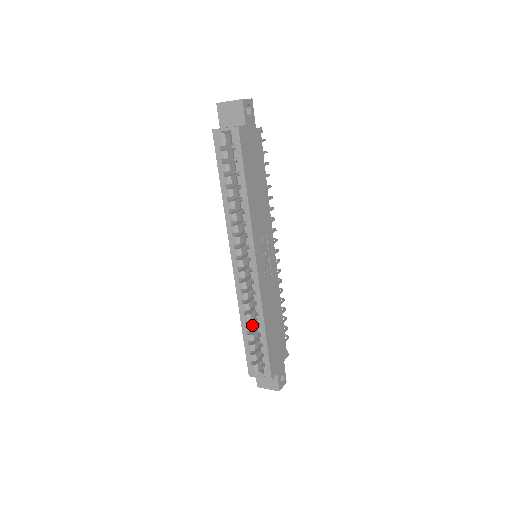
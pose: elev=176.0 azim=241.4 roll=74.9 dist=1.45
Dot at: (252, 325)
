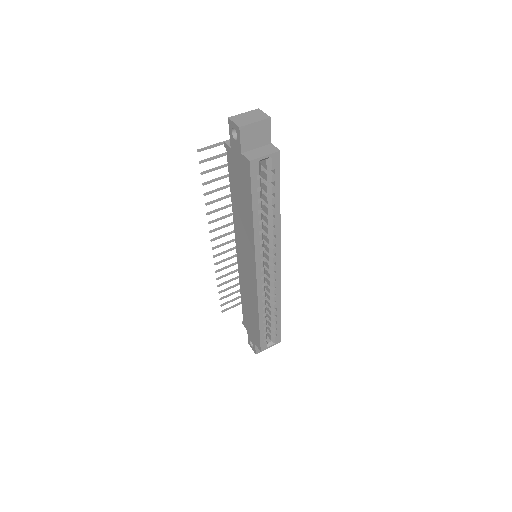
Dot at: occluded
